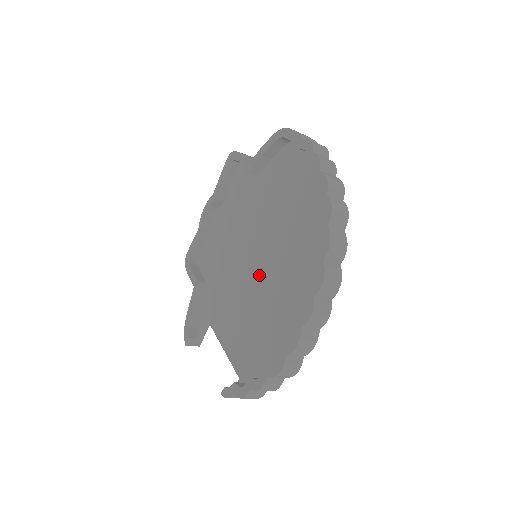
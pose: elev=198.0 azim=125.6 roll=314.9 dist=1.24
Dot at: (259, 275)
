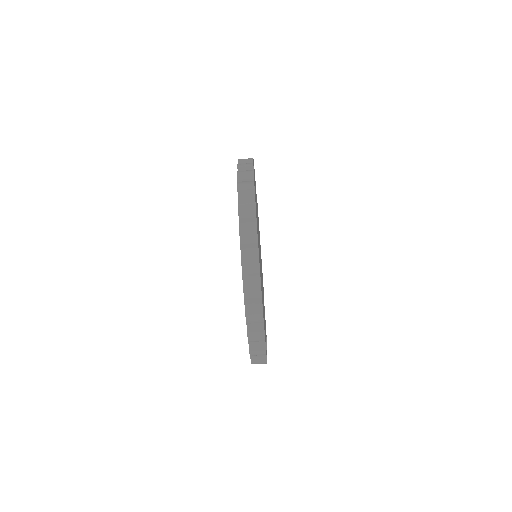
Dot at: occluded
